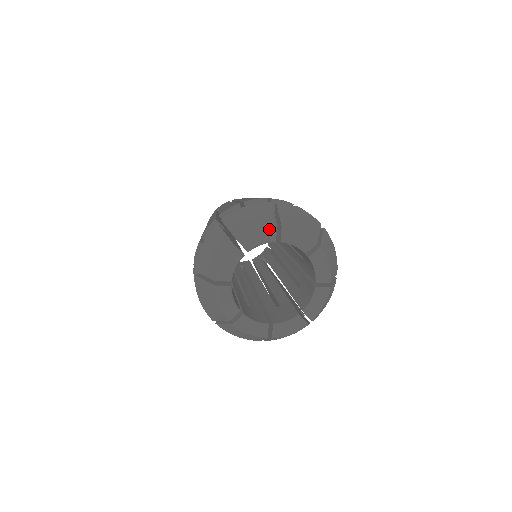
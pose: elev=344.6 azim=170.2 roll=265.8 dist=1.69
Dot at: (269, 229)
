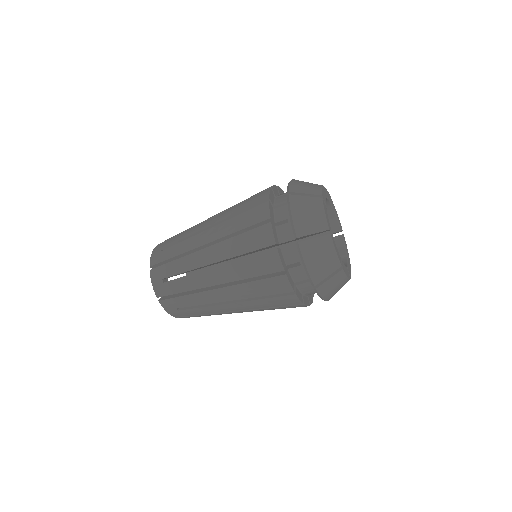
Dot at: (341, 226)
